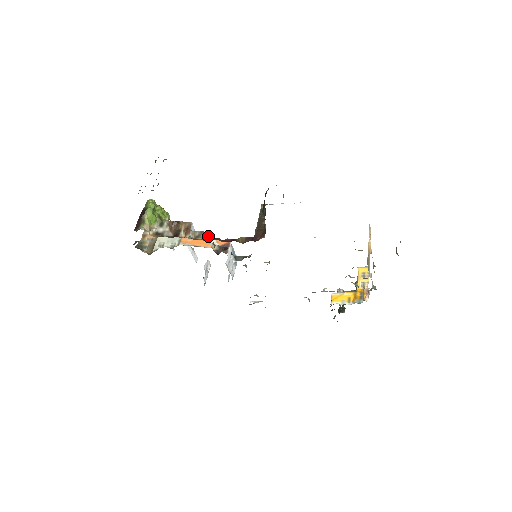
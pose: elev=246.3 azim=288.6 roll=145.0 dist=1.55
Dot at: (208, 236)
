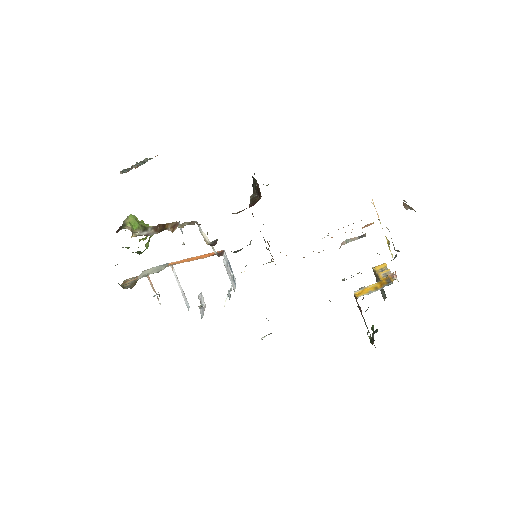
Dot at: (198, 226)
